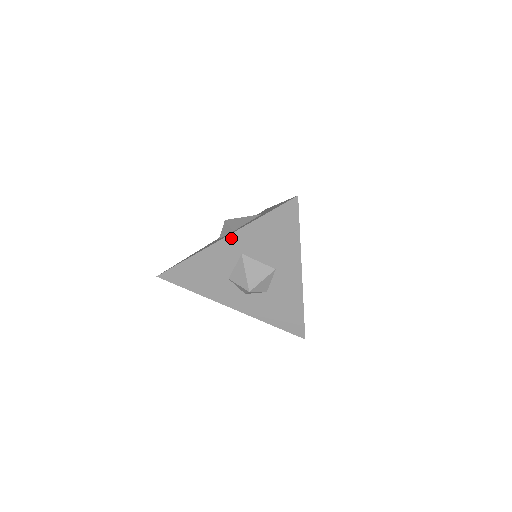
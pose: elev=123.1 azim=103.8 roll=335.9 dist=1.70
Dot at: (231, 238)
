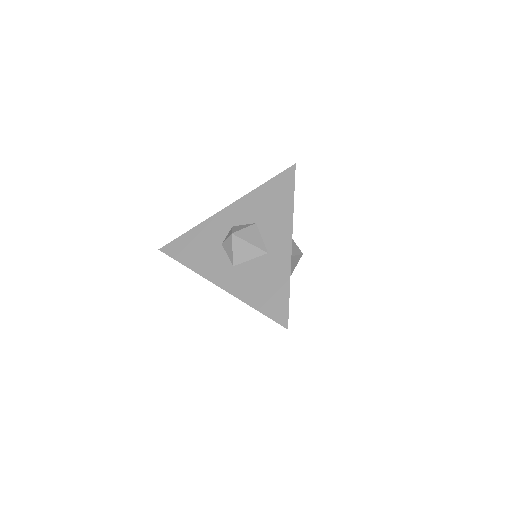
Dot at: (226, 290)
